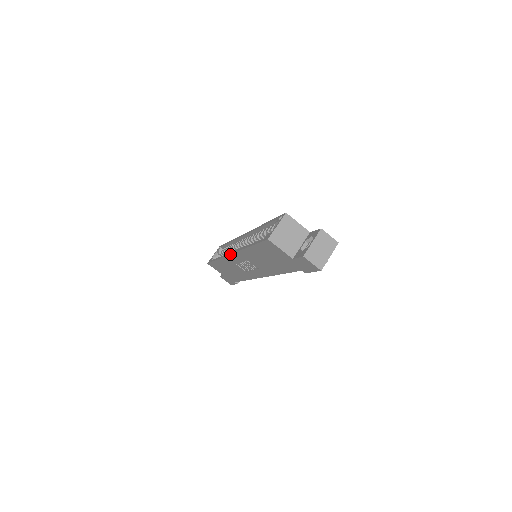
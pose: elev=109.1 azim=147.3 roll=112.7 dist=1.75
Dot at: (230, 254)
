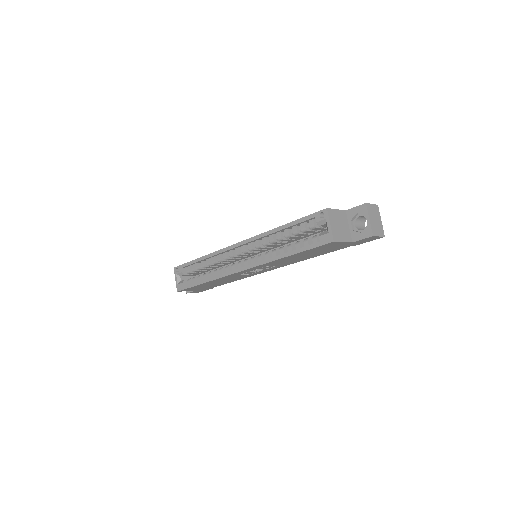
Dot at: occluded
